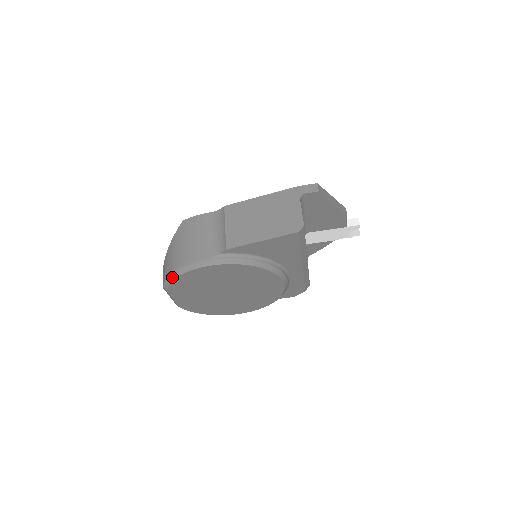
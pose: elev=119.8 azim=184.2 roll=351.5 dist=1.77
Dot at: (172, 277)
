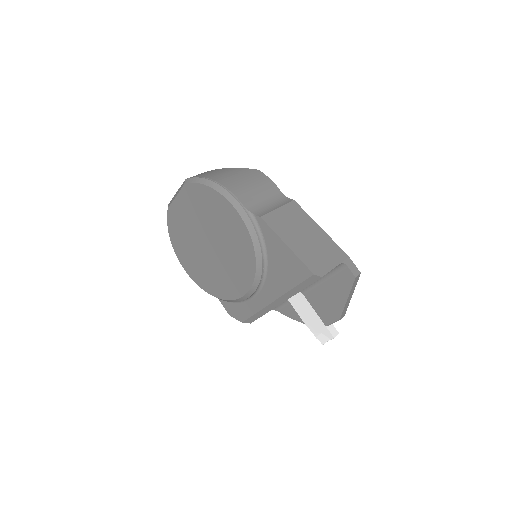
Dot at: (204, 181)
